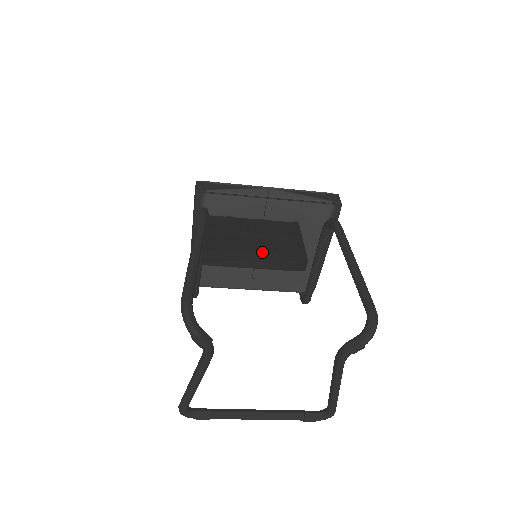
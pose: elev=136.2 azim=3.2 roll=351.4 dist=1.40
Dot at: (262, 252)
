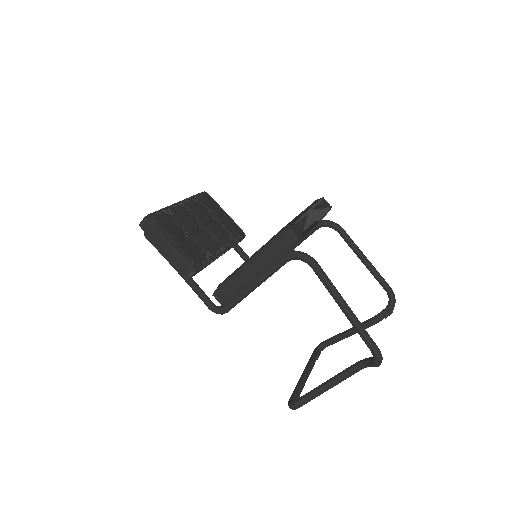
Dot at: occluded
